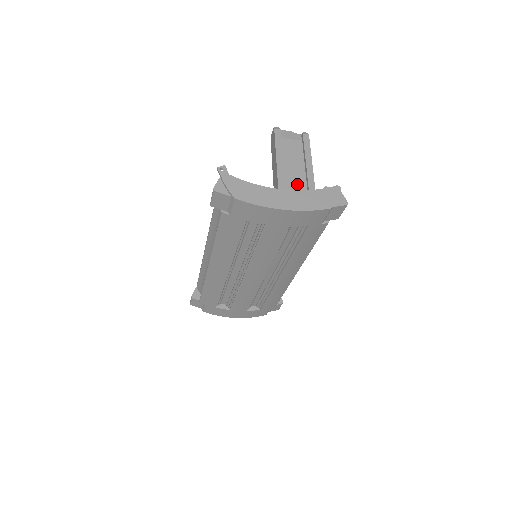
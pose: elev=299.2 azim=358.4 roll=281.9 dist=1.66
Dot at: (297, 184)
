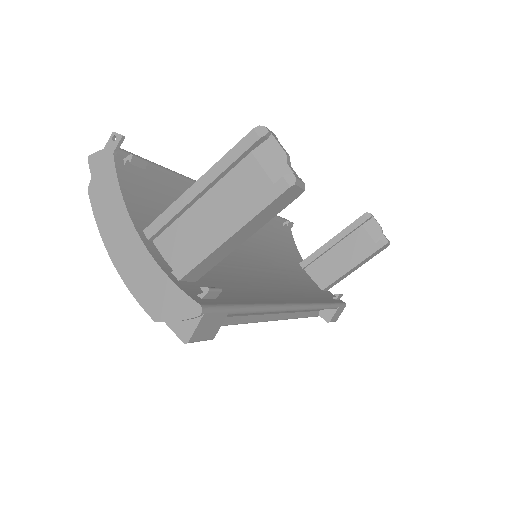
Dot at: (183, 243)
